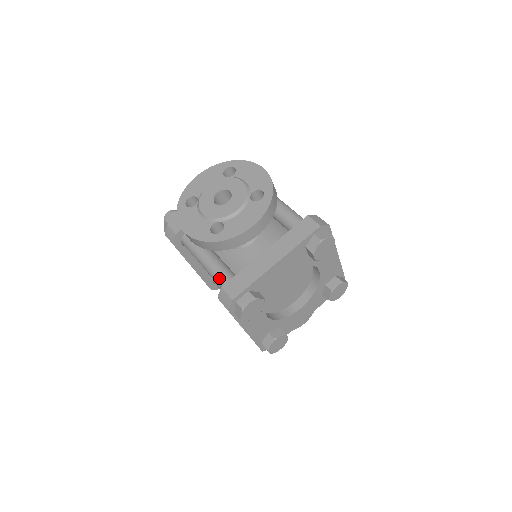
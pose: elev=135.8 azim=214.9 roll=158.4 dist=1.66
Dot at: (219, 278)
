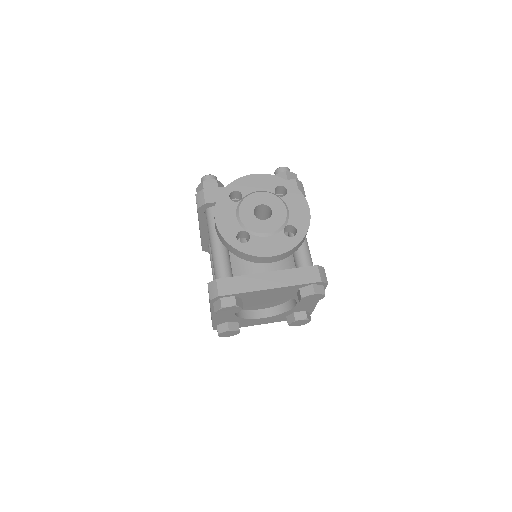
Dot at: (218, 267)
